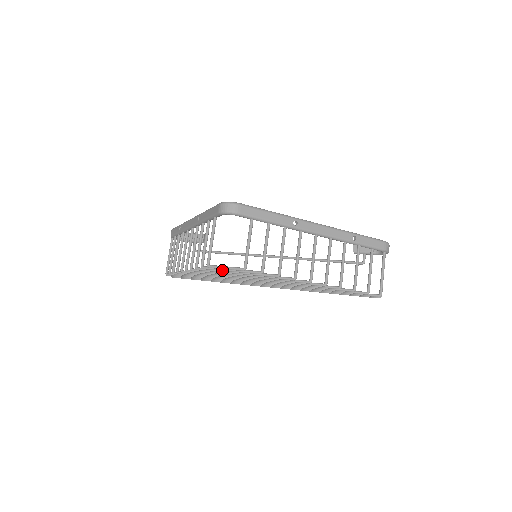
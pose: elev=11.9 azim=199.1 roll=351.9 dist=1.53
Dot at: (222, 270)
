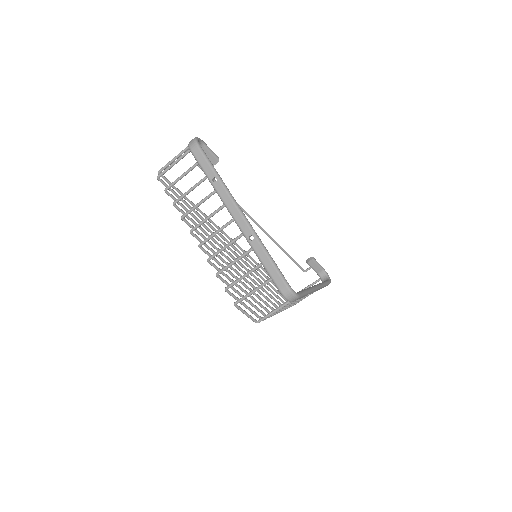
Dot at: occluded
